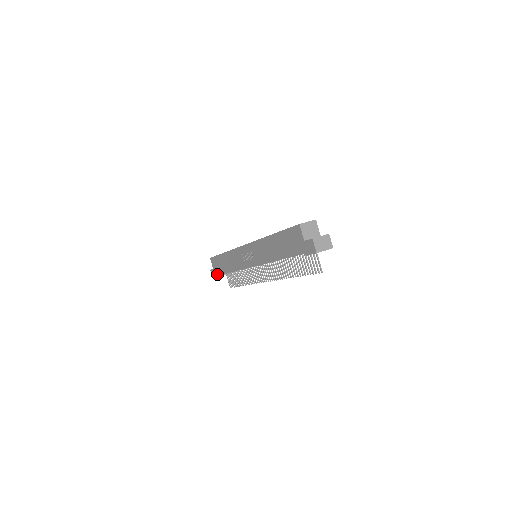
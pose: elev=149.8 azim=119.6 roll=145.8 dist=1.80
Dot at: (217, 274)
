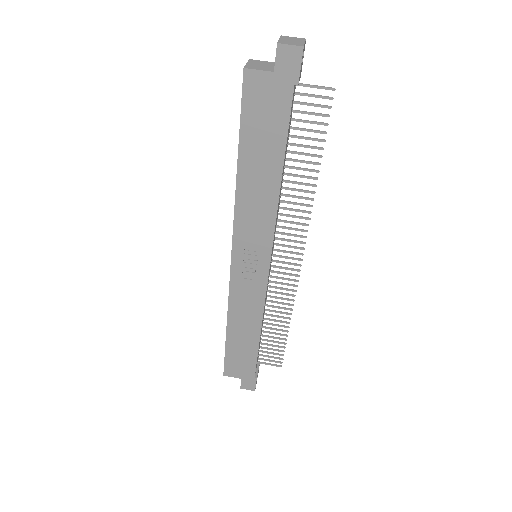
Dot at: (252, 373)
